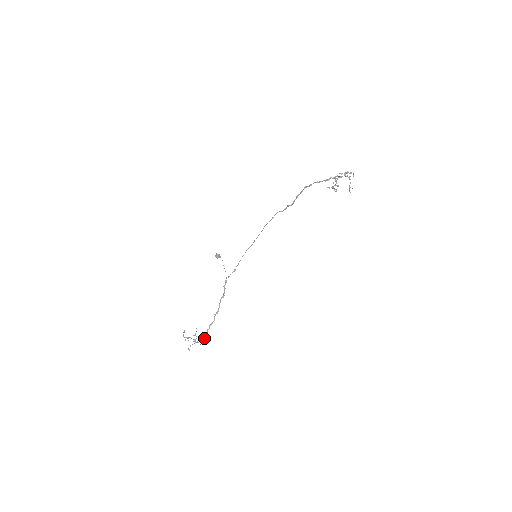
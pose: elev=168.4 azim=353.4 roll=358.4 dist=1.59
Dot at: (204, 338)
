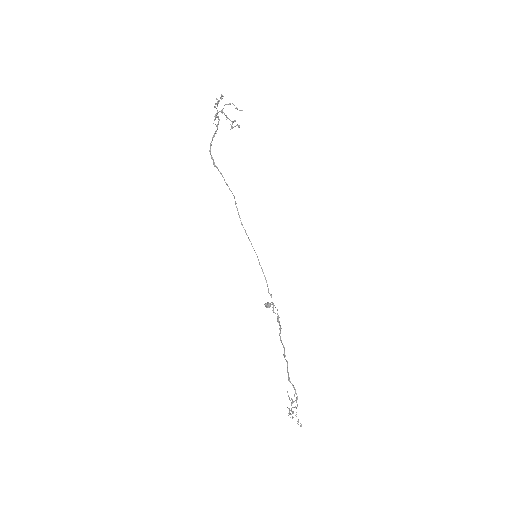
Dot at: occluded
